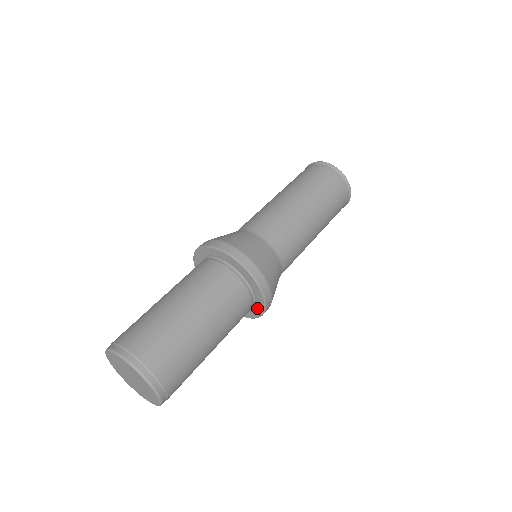
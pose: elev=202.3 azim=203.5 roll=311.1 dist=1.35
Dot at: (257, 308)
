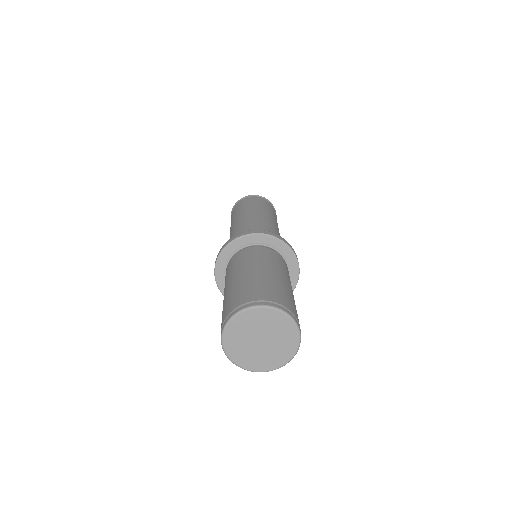
Dot at: (291, 276)
